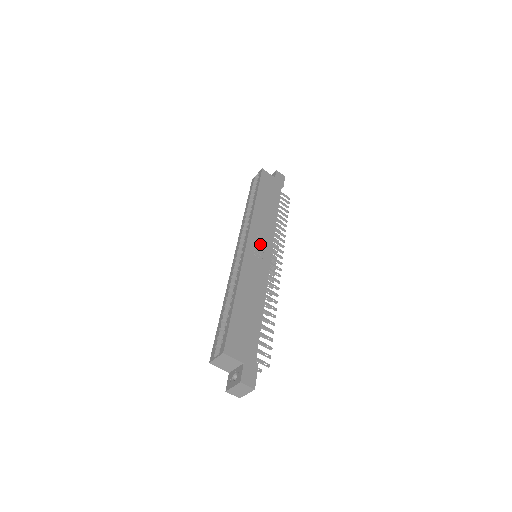
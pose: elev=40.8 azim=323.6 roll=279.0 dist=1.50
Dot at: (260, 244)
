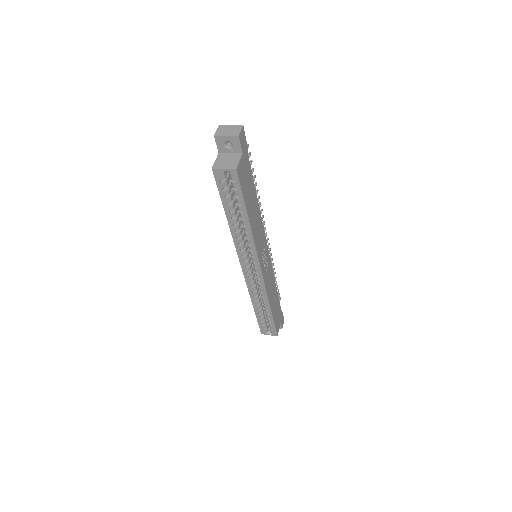
Dot at: (263, 255)
